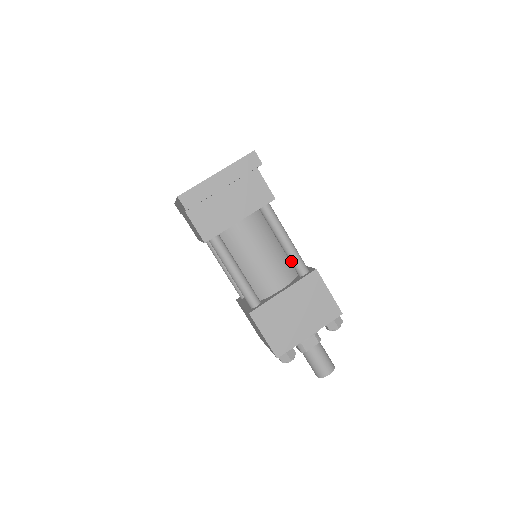
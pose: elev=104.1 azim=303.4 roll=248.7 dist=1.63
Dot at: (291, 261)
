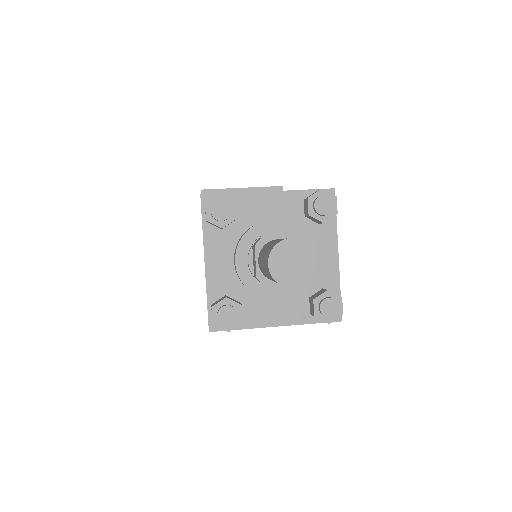
Dot at: occluded
